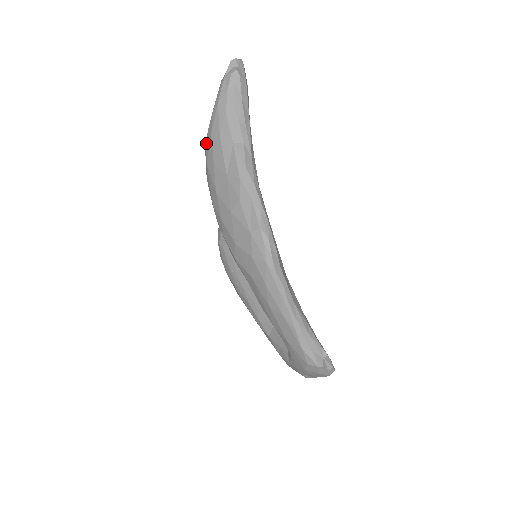
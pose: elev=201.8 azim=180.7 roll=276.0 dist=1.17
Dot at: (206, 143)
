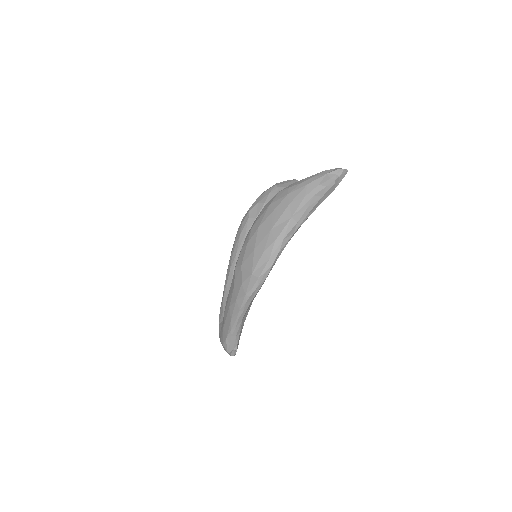
Dot at: (282, 191)
